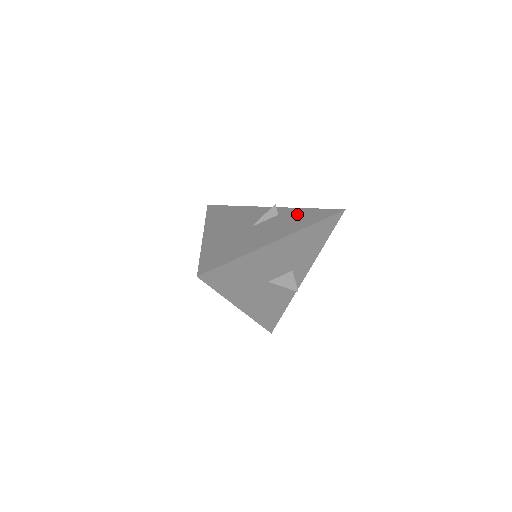
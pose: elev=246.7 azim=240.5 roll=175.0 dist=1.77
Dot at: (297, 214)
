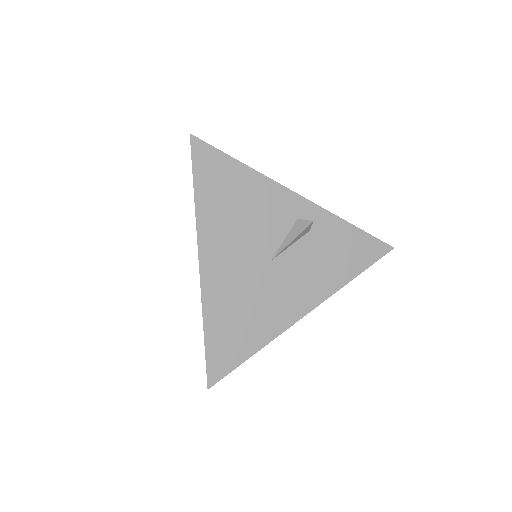
Dot at: (335, 240)
